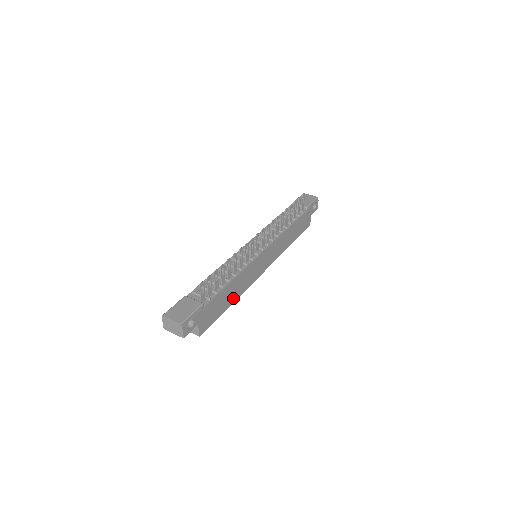
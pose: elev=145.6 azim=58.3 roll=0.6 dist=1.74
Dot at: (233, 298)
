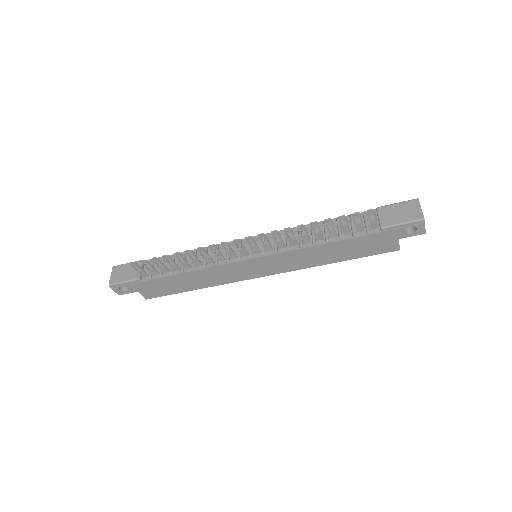
Dot at: (198, 285)
